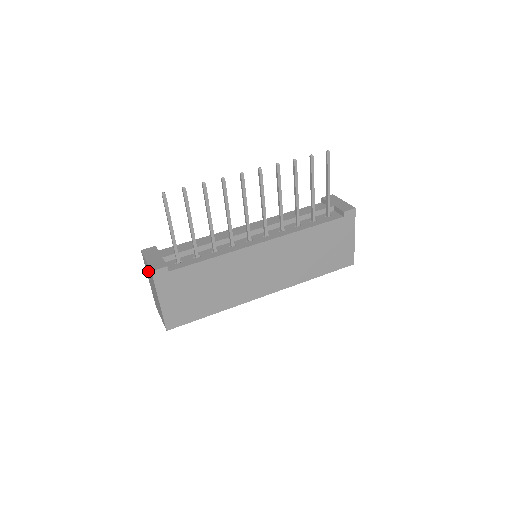
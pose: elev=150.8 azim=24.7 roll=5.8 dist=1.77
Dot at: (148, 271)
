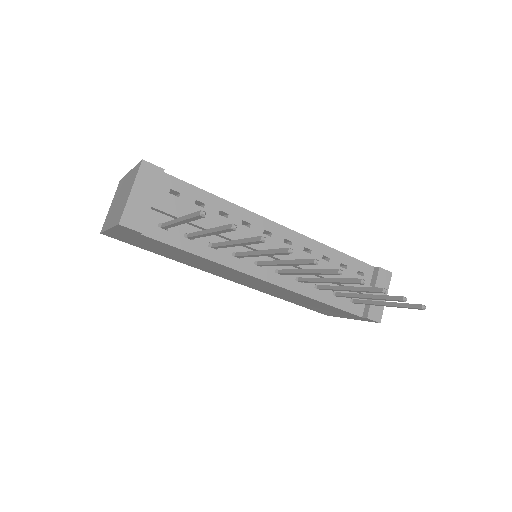
Dot at: (127, 191)
